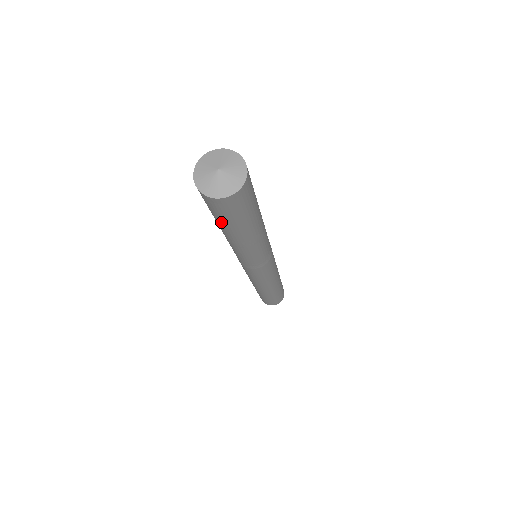
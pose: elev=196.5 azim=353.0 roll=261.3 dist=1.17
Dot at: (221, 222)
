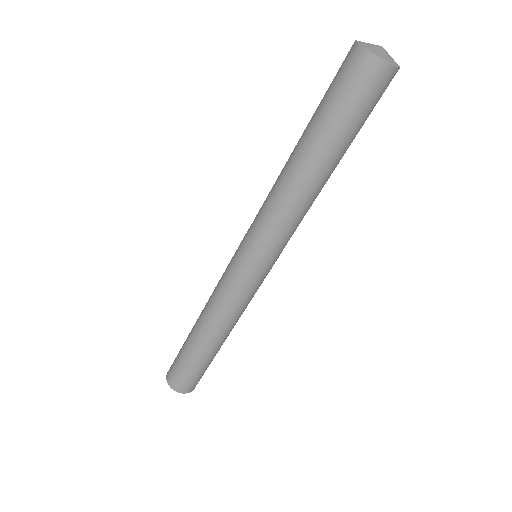
Dot at: (321, 107)
